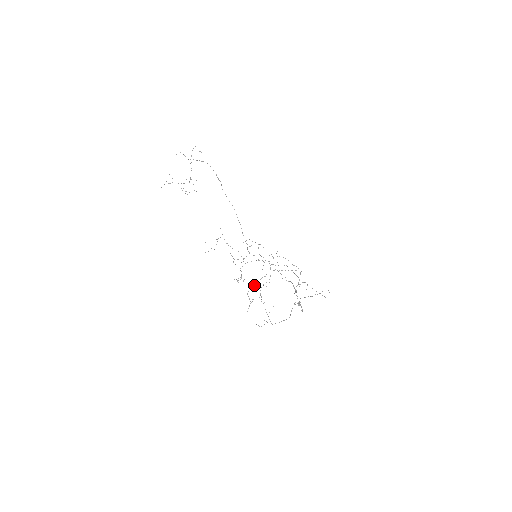
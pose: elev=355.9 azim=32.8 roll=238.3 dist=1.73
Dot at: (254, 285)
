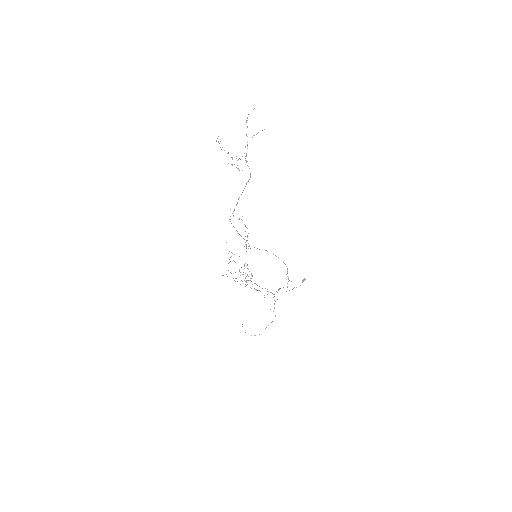
Dot at: occluded
